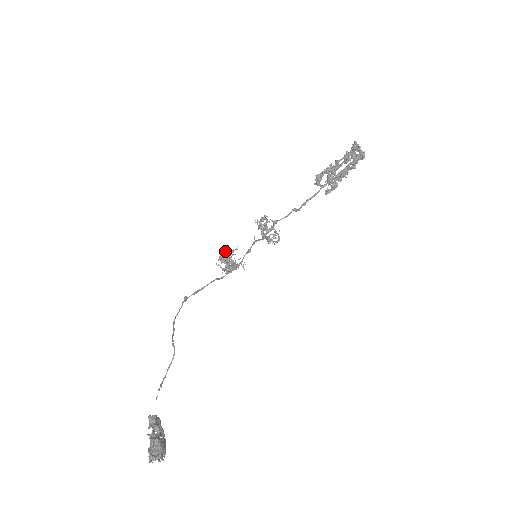
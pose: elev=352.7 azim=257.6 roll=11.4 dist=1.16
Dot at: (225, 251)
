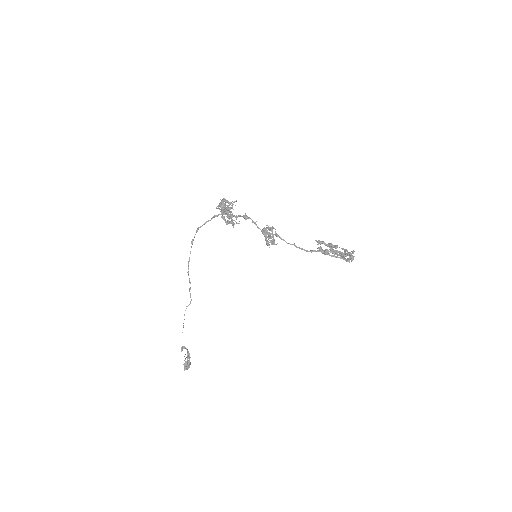
Dot at: (228, 210)
